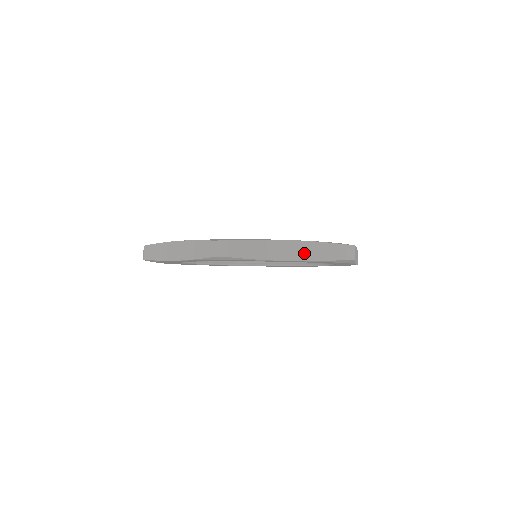
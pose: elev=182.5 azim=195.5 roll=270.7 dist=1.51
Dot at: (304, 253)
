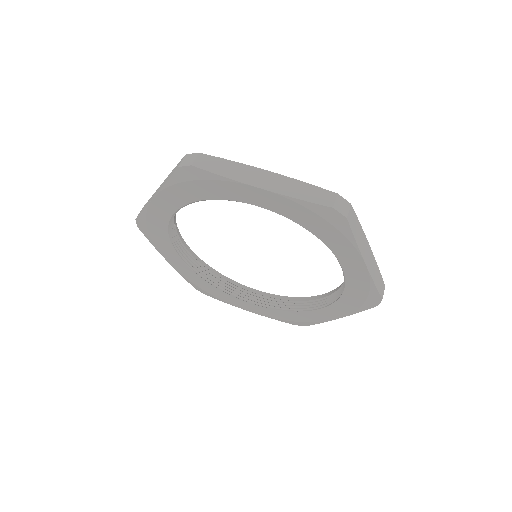
Dot at: (281, 186)
